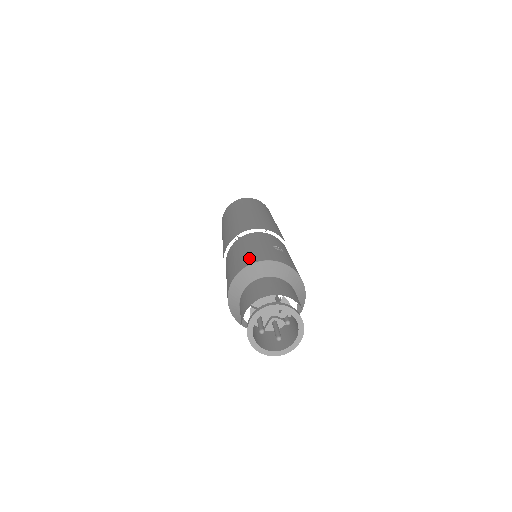
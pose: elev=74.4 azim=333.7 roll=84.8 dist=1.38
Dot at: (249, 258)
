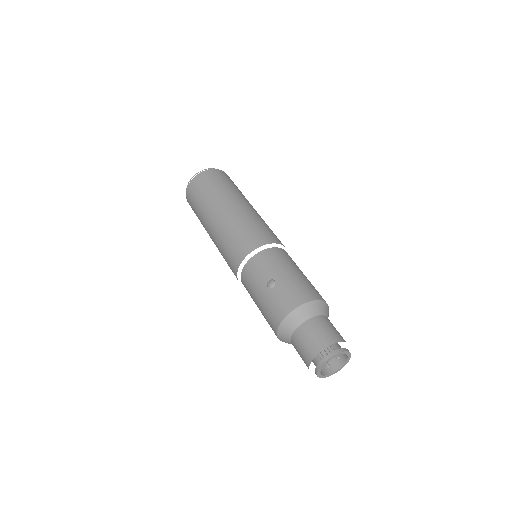
Dot at: (270, 321)
